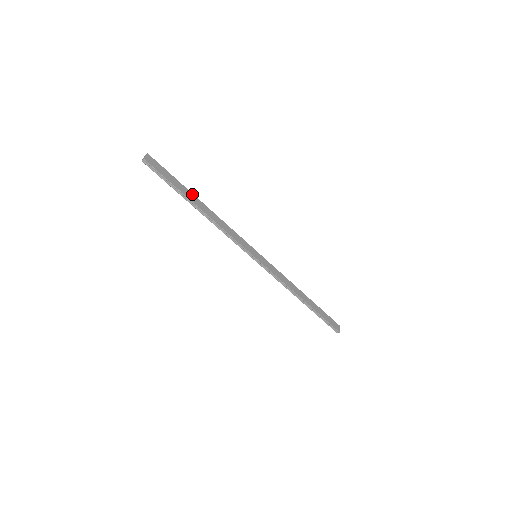
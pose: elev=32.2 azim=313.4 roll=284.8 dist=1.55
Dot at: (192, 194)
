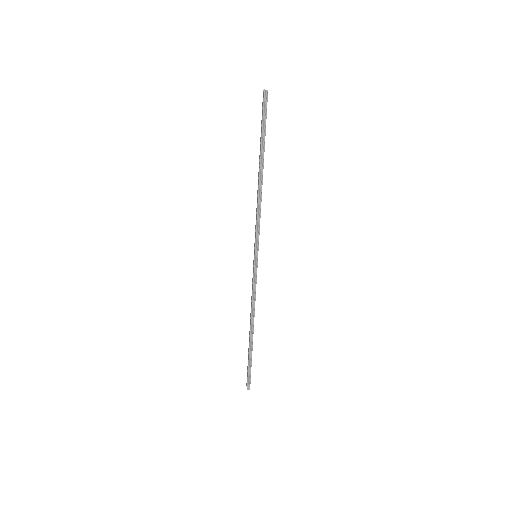
Dot at: occluded
